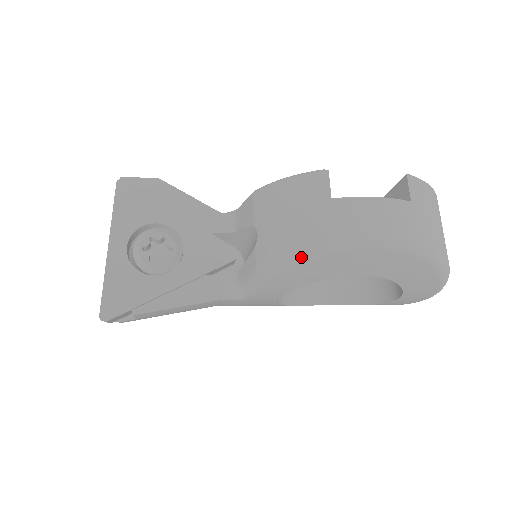
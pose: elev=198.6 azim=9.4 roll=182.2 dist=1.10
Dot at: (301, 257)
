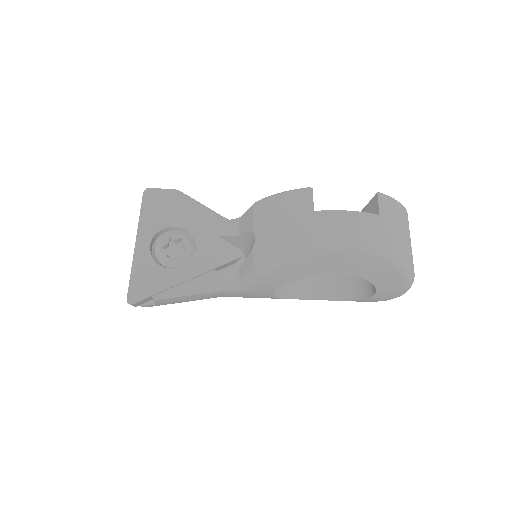
Dot at: (288, 257)
